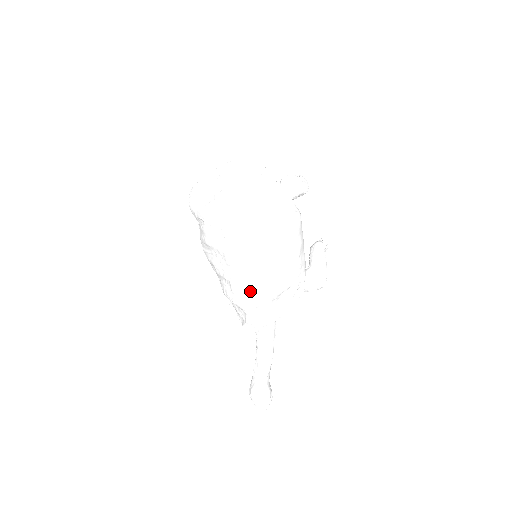
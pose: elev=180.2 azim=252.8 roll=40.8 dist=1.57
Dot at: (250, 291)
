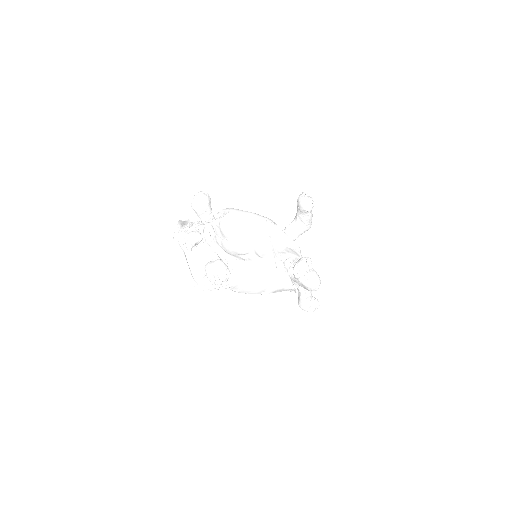
Dot at: occluded
